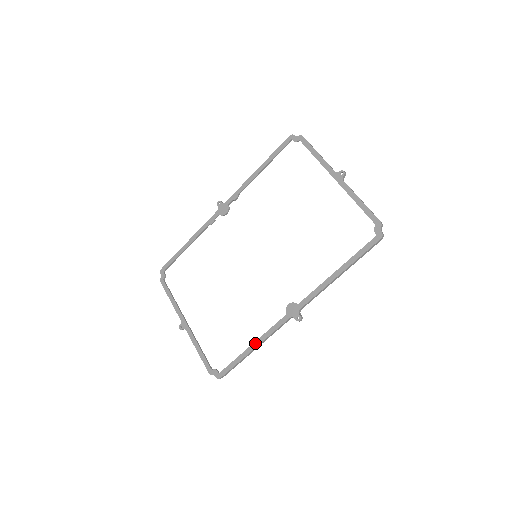
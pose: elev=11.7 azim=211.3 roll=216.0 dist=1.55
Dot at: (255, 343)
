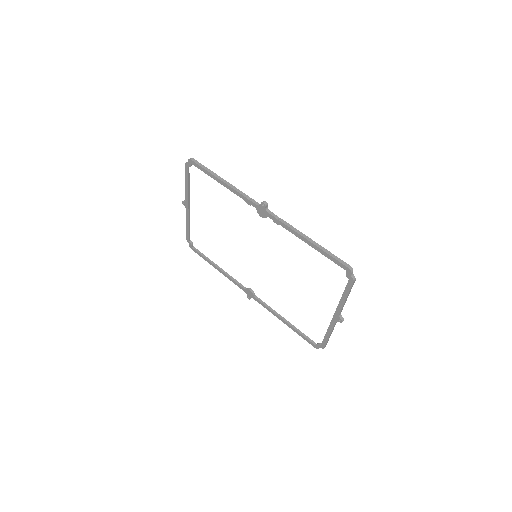
Dot at: (220, 270)
